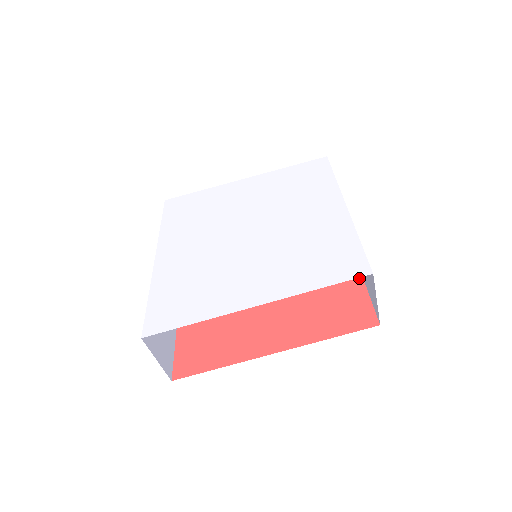
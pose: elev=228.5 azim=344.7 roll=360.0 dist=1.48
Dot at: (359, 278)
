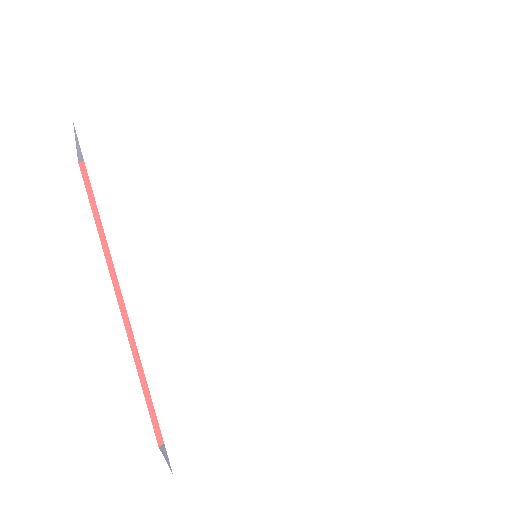
Dot at: occluded
